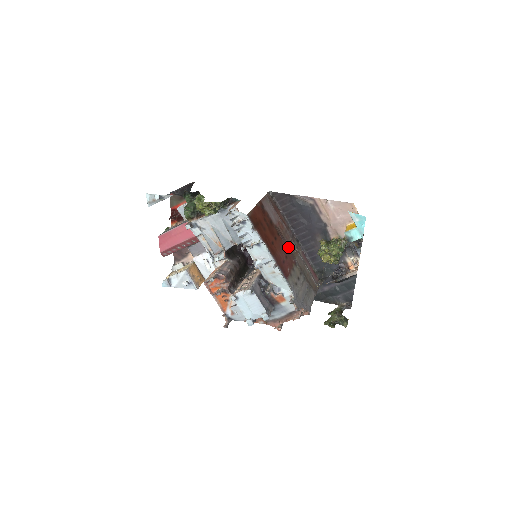
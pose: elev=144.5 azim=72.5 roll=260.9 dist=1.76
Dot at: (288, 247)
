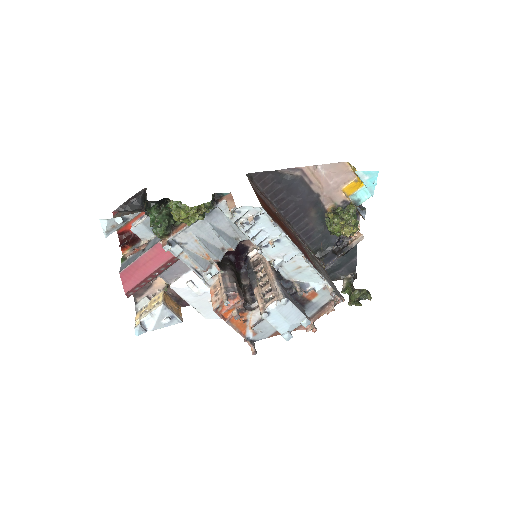
Dot at: (293, 233)
